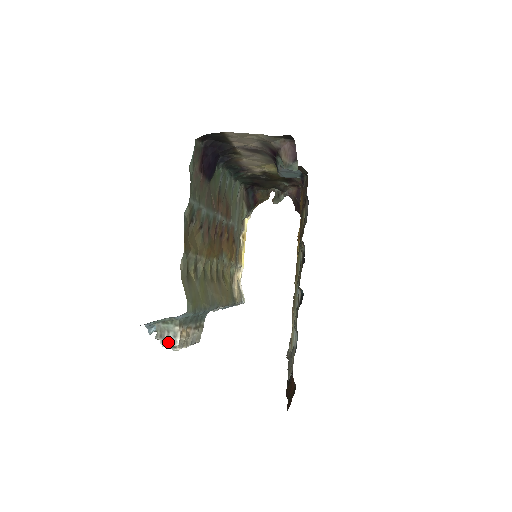
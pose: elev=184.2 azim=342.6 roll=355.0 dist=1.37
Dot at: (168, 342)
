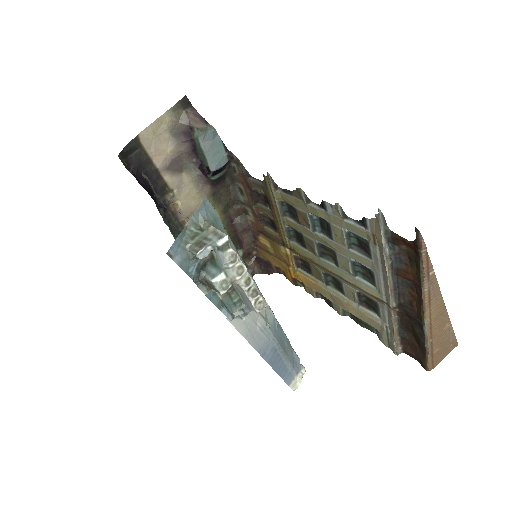
Dot at: (213, 242)
